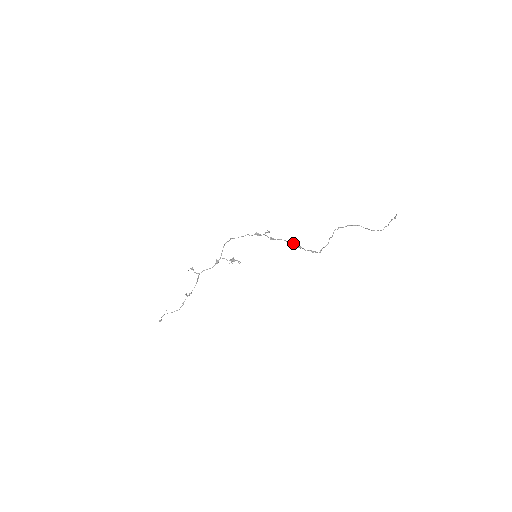
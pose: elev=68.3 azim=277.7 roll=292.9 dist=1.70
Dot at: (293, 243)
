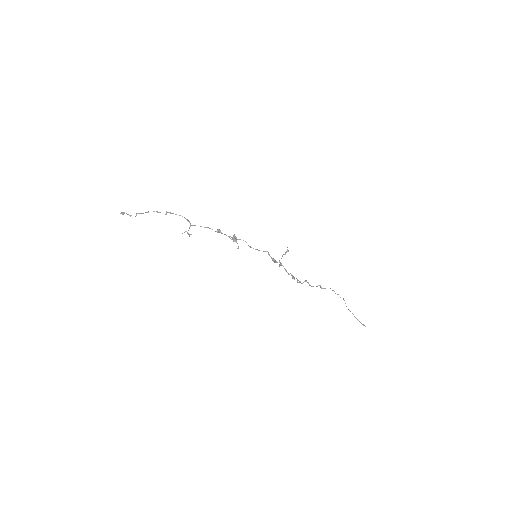
Dot at: (292, 275)
